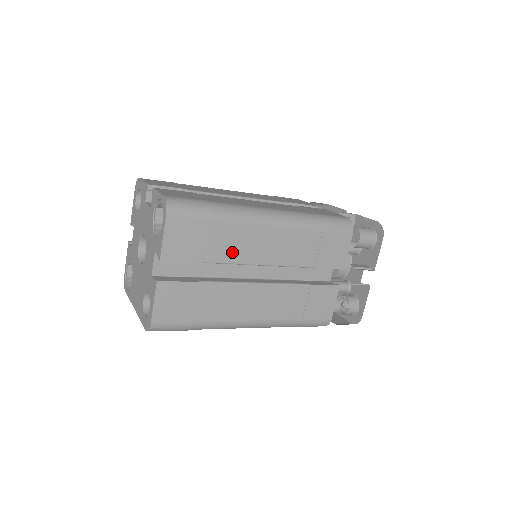
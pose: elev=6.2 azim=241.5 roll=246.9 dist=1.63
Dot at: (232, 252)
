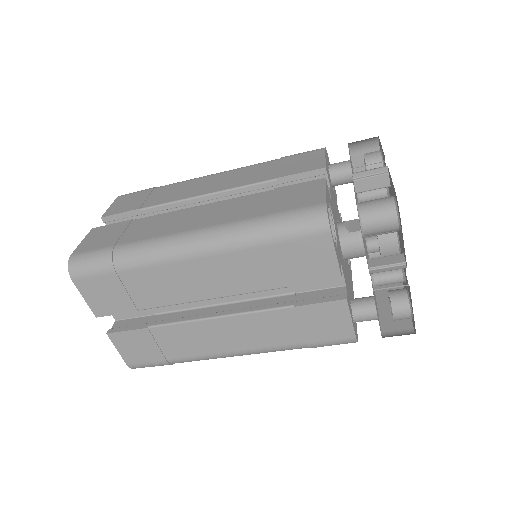
Dot at: (163, 295)
